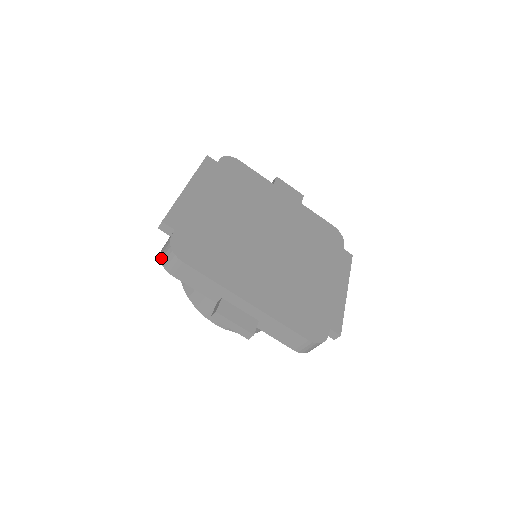
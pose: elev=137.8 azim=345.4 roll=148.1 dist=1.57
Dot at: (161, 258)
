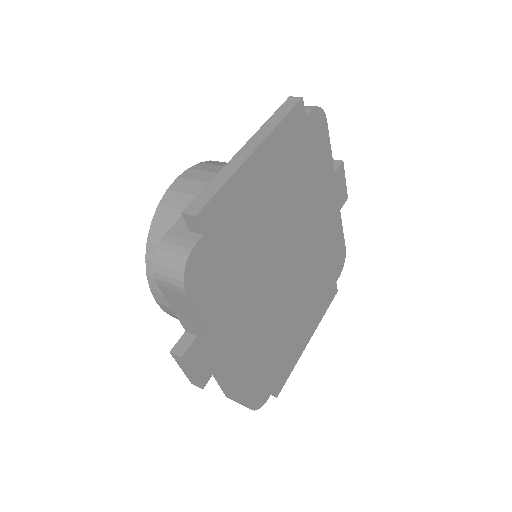
Dot at: (157, 254)
